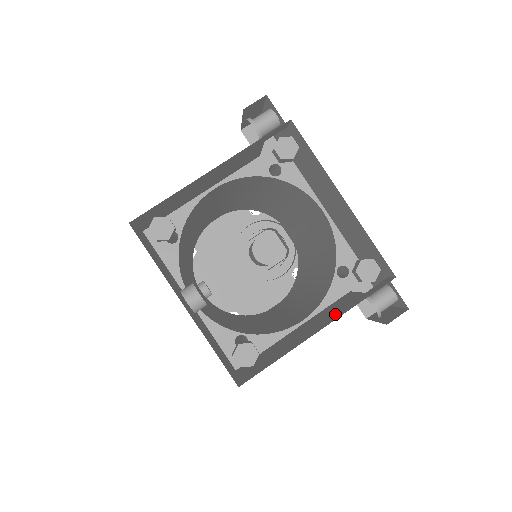
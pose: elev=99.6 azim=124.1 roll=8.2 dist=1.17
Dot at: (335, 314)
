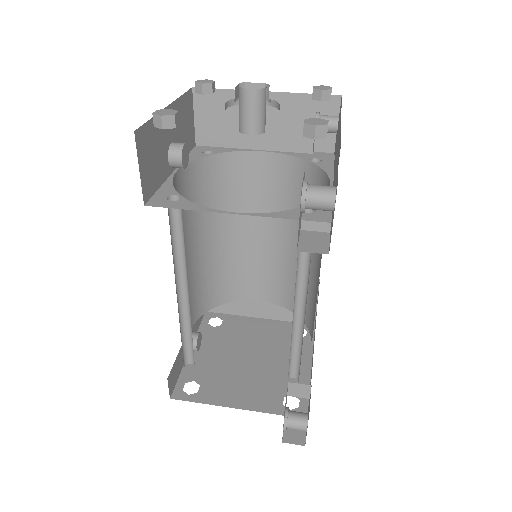
Dot at: occluded
